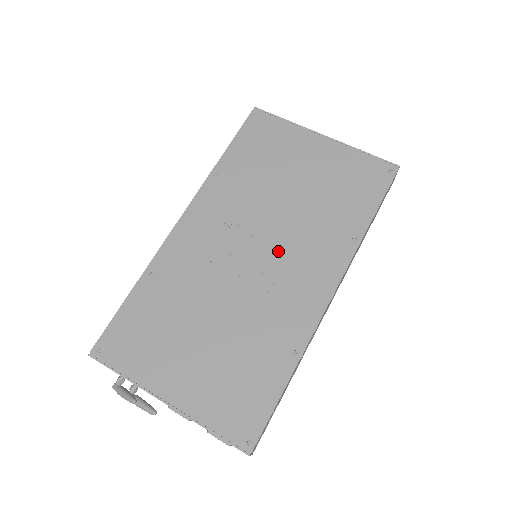
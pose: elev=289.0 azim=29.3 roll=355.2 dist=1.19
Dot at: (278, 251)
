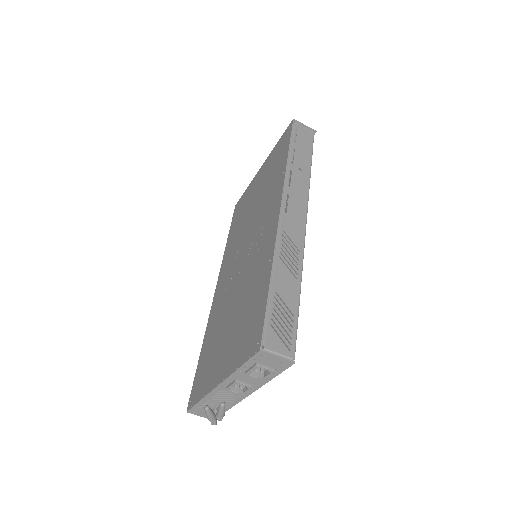
Dot at: (253, 234)
